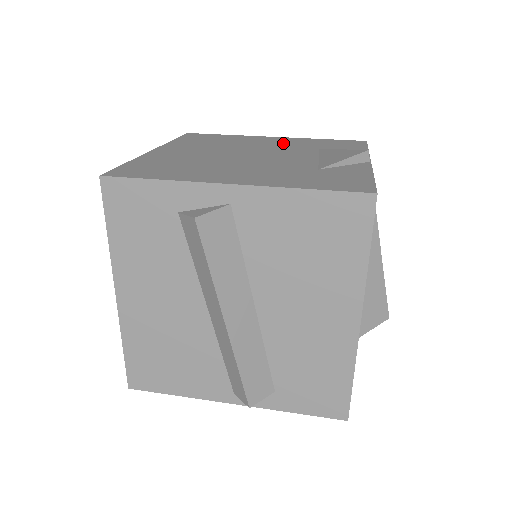
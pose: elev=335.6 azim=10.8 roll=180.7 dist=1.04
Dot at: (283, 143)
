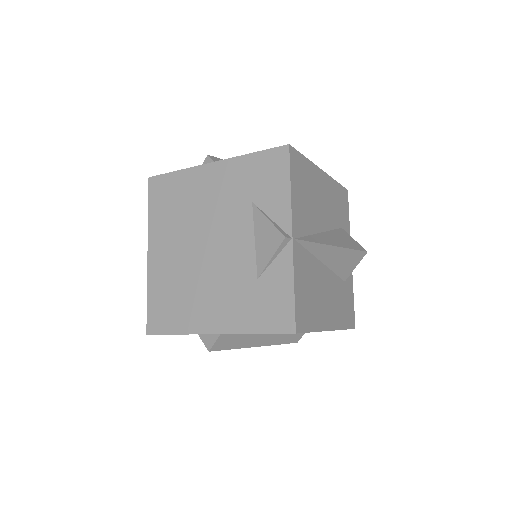
Dot at: (223, 190)
